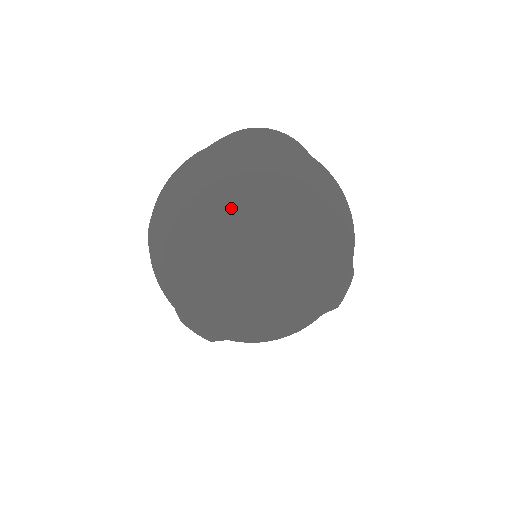
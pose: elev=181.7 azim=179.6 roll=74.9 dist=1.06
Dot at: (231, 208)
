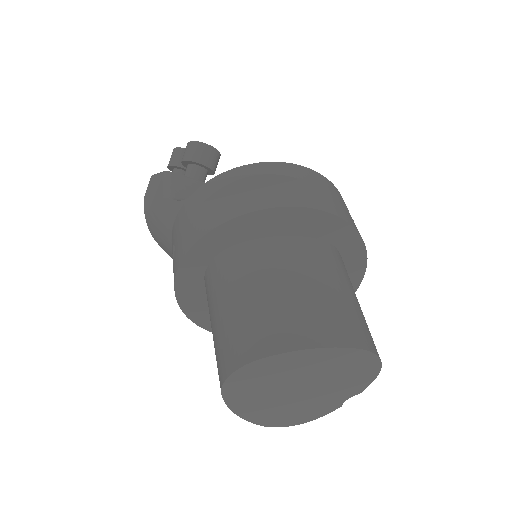
Dot at: (305, 379)
